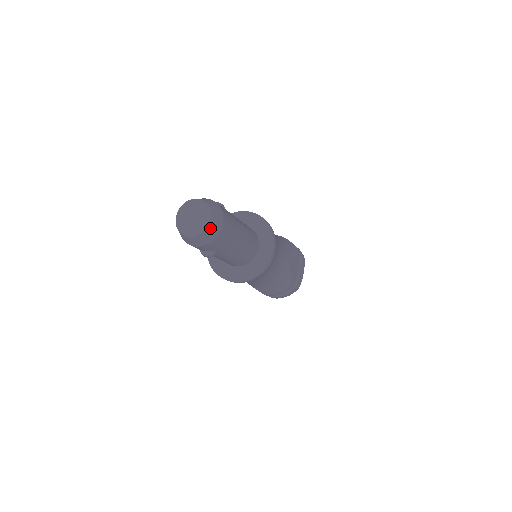
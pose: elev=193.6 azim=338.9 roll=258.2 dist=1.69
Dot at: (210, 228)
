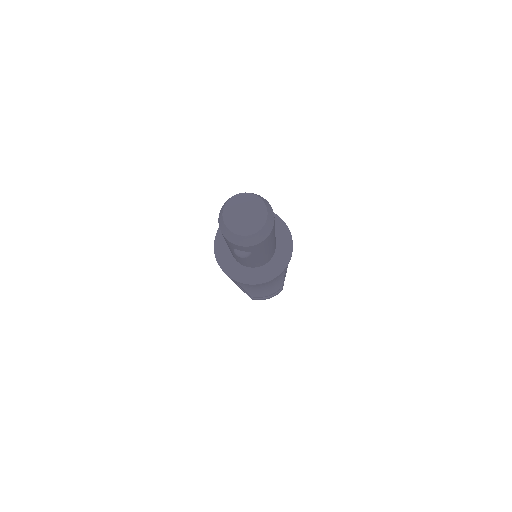
Dot at: (264, 228)
